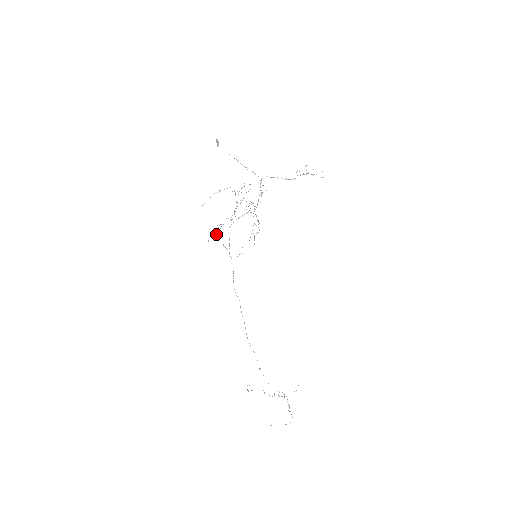
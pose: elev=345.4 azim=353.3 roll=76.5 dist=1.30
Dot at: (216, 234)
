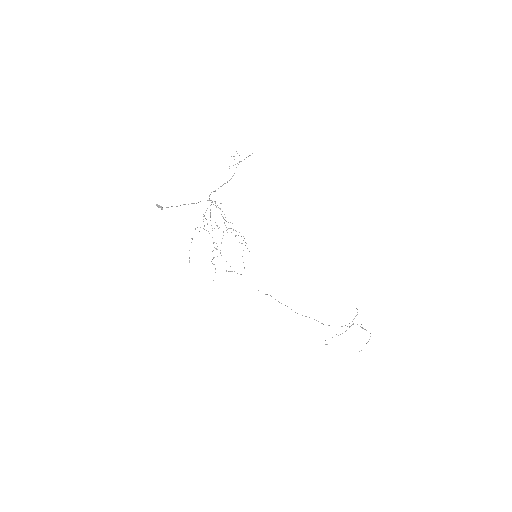
Dot at: (215, 269)
